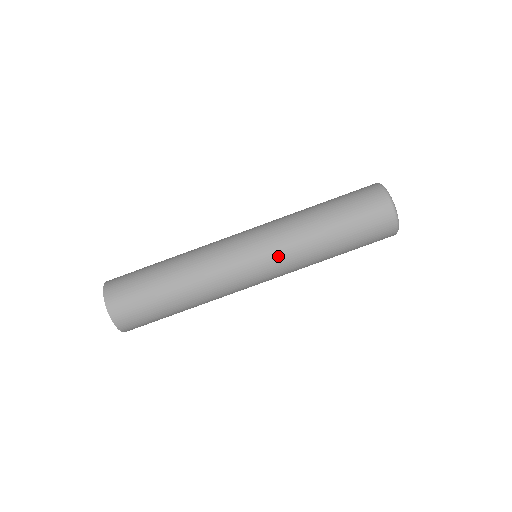
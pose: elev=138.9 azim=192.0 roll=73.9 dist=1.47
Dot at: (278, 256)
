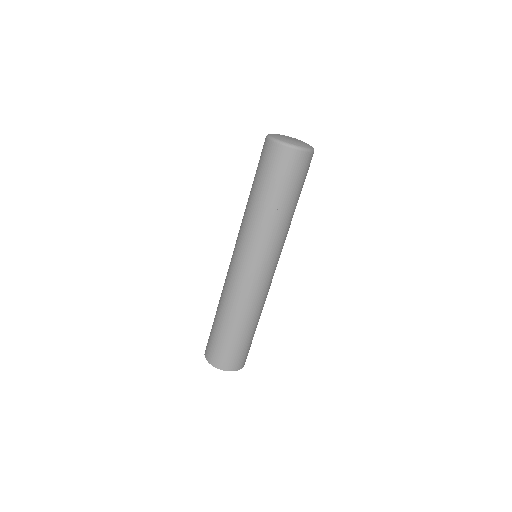
Dot at: (239, 237)
